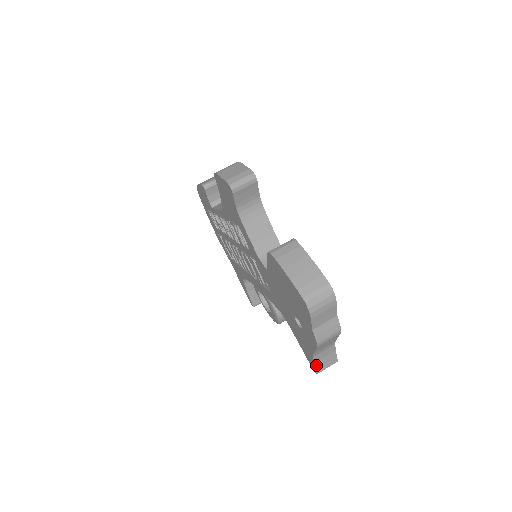
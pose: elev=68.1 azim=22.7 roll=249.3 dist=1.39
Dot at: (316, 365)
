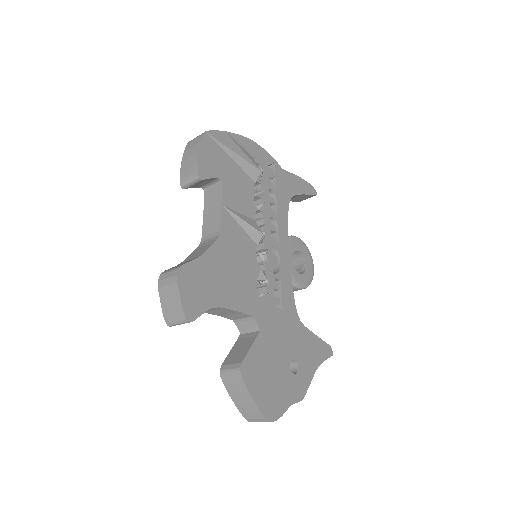
Dot at: occluded
